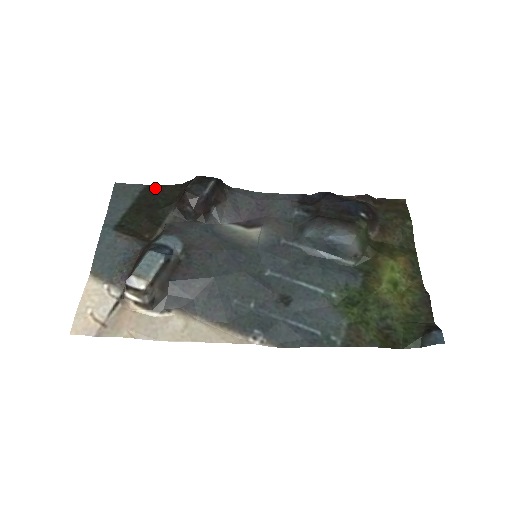
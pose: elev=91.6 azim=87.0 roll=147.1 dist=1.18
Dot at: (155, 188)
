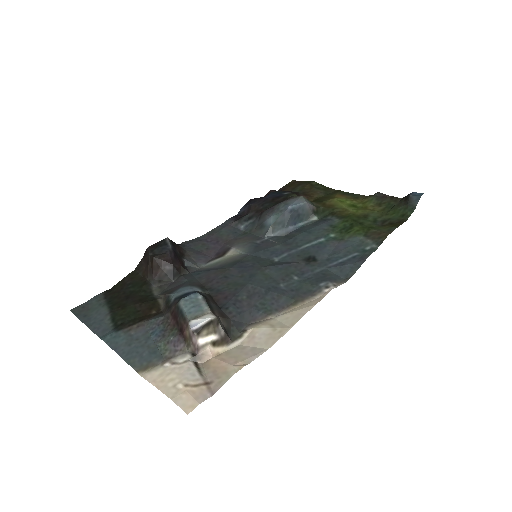
Dot at: (114, 288)
